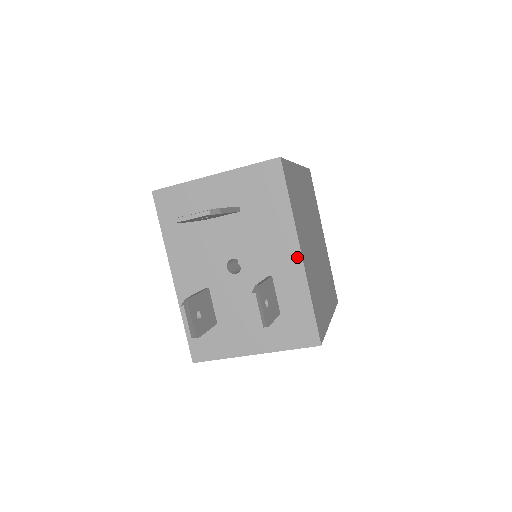
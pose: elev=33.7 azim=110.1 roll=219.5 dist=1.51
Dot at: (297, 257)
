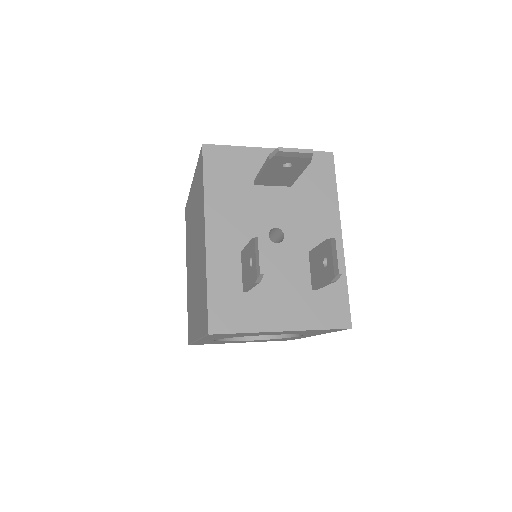
Dot at: occluded
